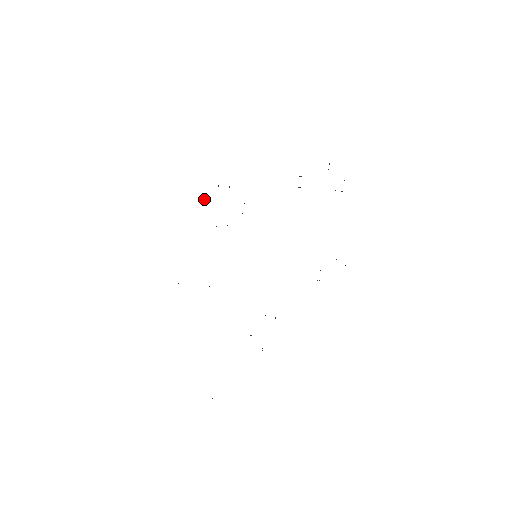
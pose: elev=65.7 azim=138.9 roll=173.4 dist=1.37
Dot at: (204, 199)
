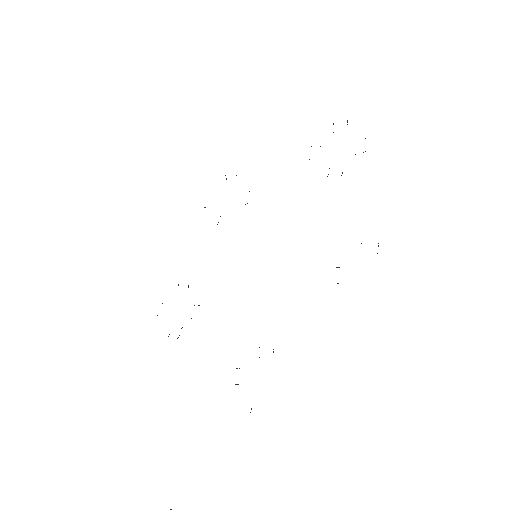
Dot at: occluded
